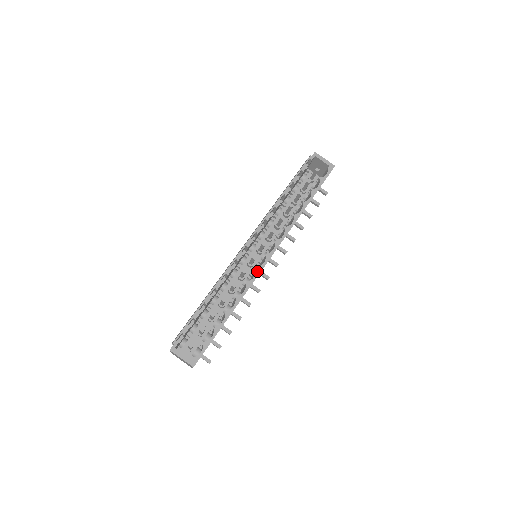
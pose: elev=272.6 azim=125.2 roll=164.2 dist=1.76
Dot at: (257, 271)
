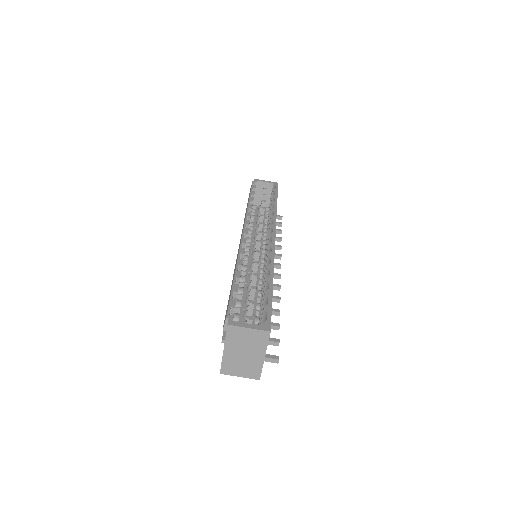
Dot at: (271, 246)
